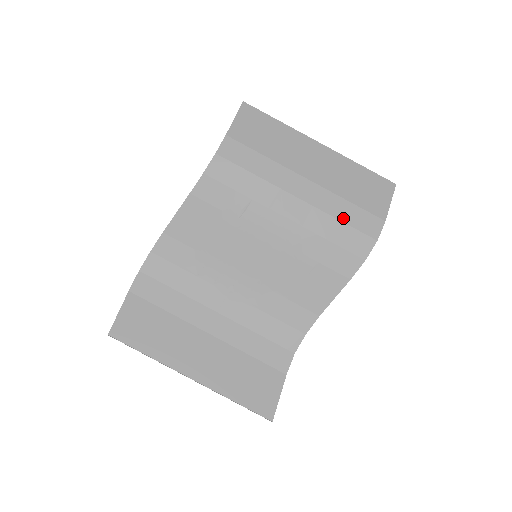
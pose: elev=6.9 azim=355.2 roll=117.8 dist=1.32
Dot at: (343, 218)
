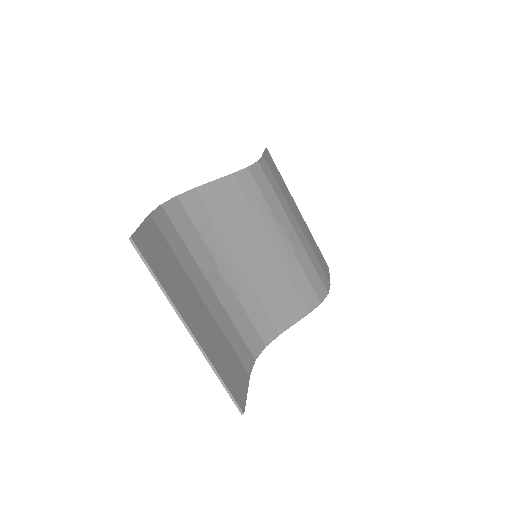
Dot at: (314, 265)
